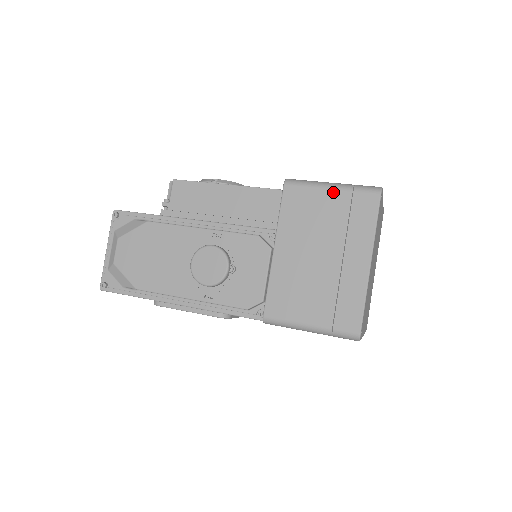
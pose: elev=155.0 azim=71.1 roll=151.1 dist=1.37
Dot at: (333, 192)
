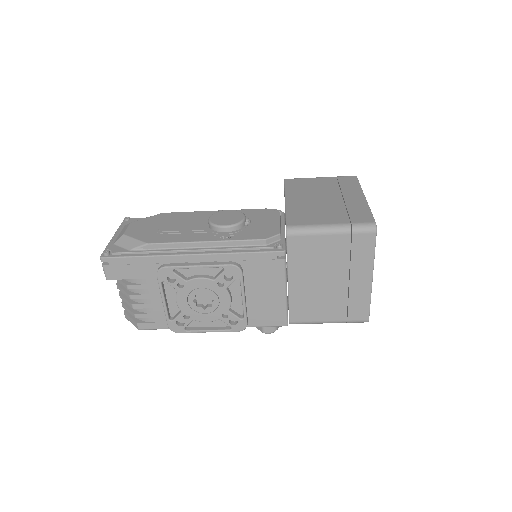
Dot at: (322, 178)
